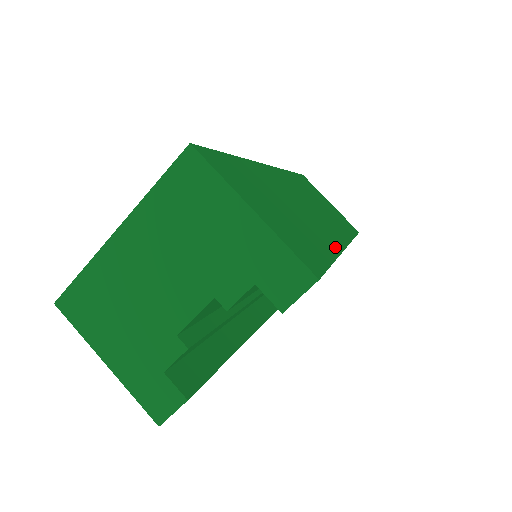
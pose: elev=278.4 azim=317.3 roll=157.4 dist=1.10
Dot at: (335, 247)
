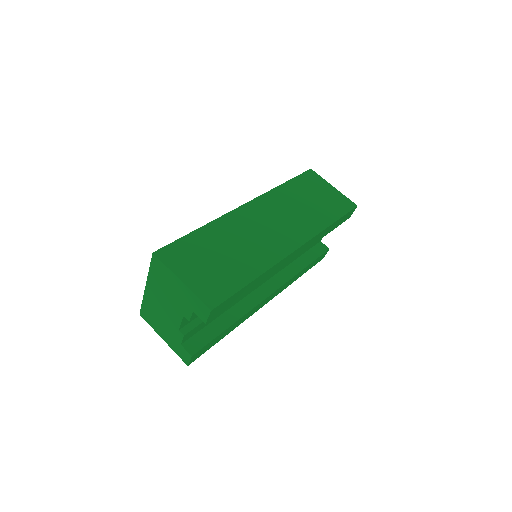
Dot at: (270, 263)
